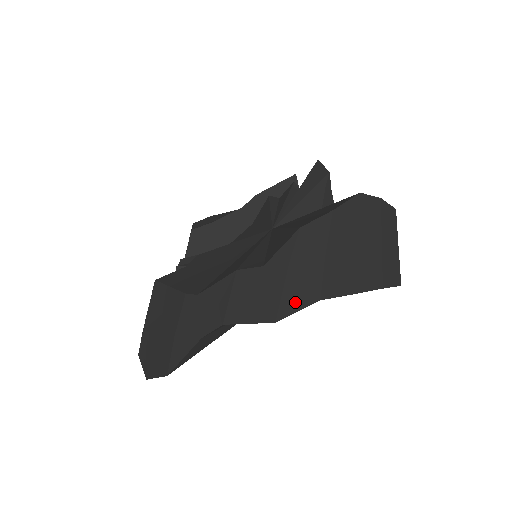
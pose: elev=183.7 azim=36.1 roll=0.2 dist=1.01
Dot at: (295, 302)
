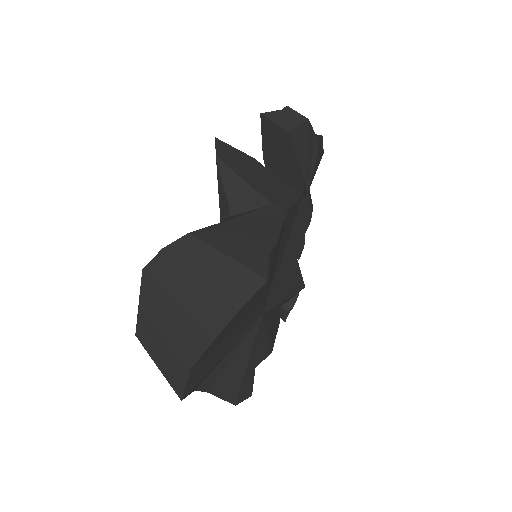
Dot at: (179, 381)
